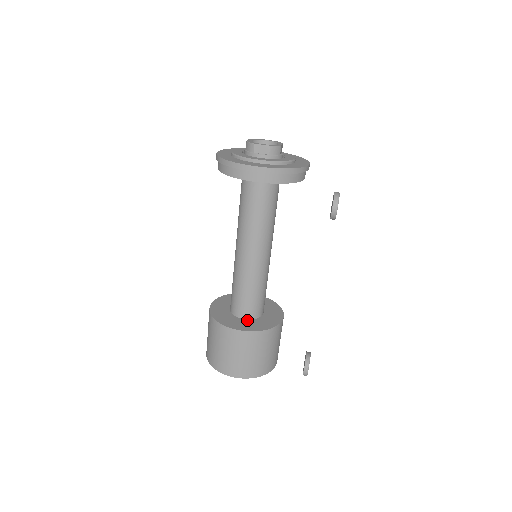
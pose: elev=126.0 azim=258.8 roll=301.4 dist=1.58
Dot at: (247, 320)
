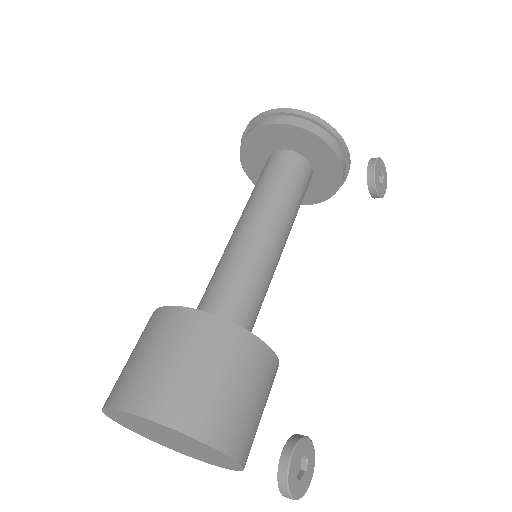
Dot at: occluded
